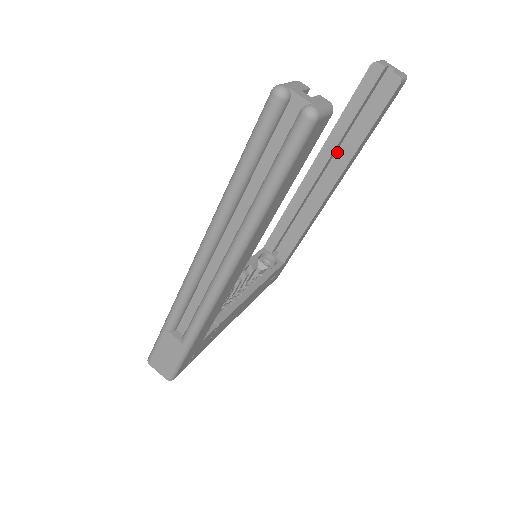
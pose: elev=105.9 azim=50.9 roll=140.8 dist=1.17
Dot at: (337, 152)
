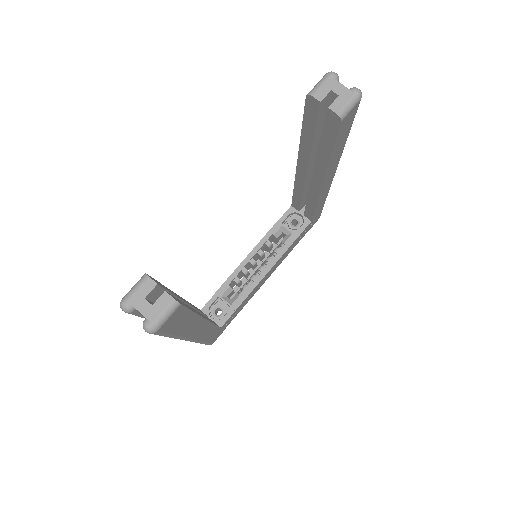
Dot at: occluded
